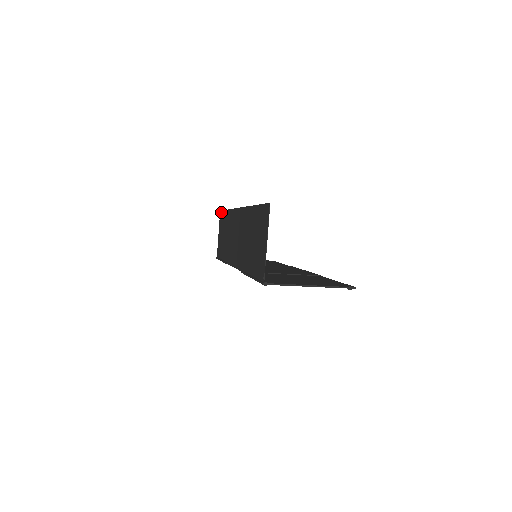
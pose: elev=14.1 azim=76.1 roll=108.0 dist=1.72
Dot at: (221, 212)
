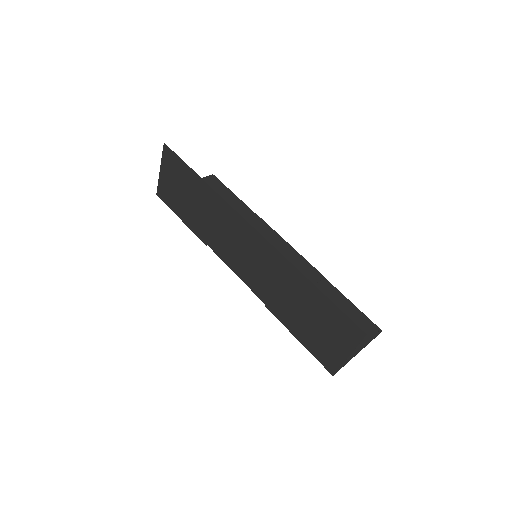
Dot at: (171, 152)
